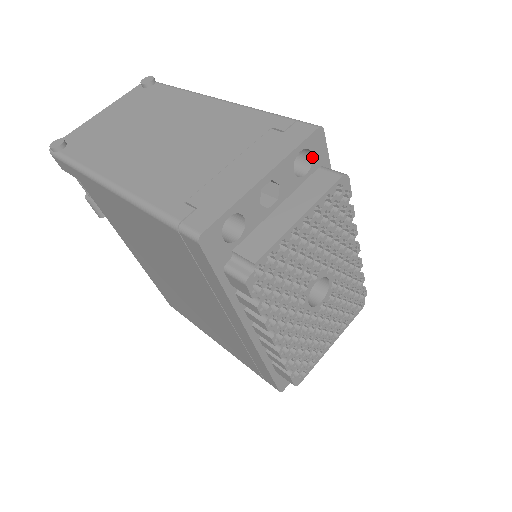
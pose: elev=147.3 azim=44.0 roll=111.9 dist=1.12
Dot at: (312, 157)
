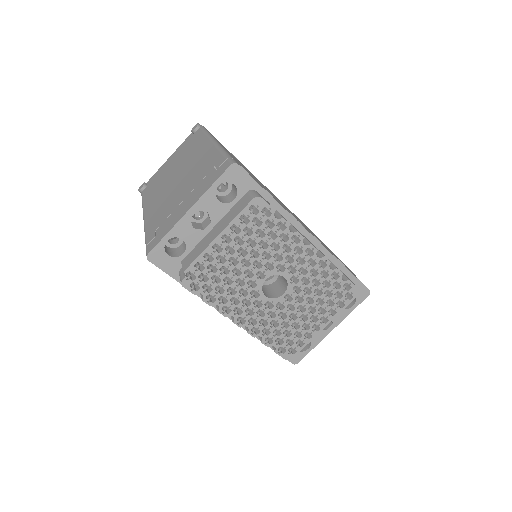
Dot at: (235, 186)
